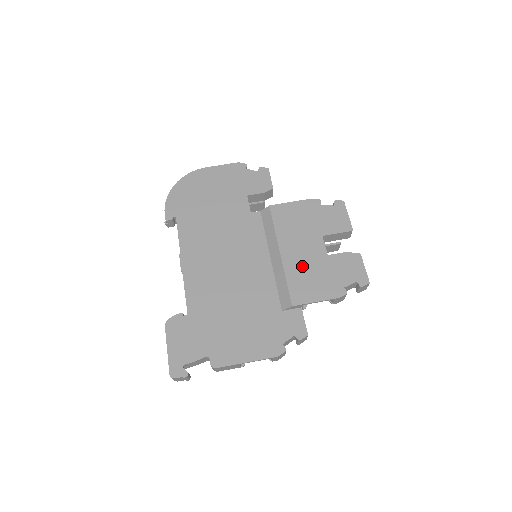
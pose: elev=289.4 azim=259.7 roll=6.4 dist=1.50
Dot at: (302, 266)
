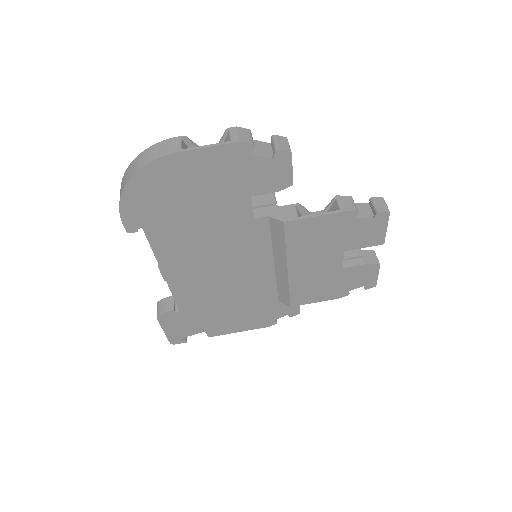
Dot at: (310, 279)
